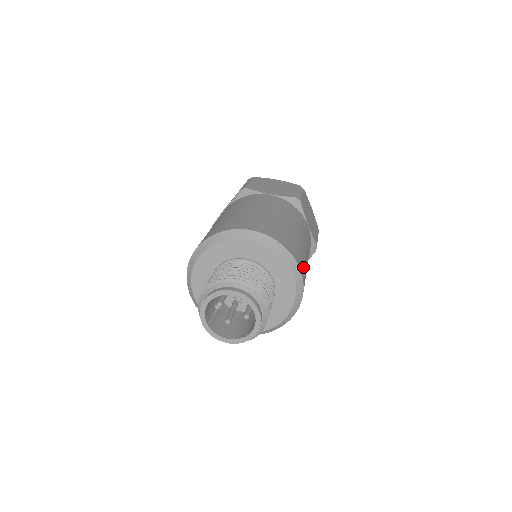
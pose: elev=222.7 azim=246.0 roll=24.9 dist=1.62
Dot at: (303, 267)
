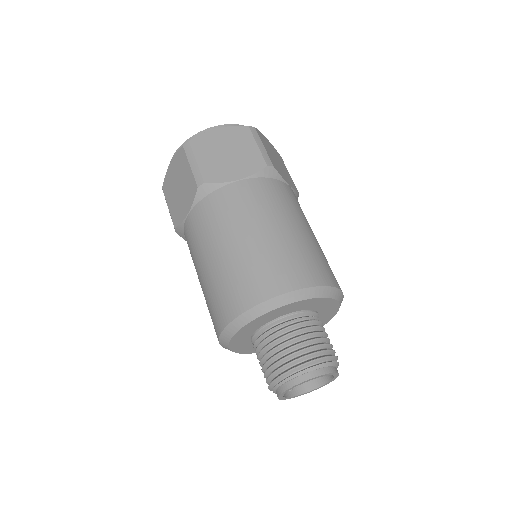
Dot at: occluded
